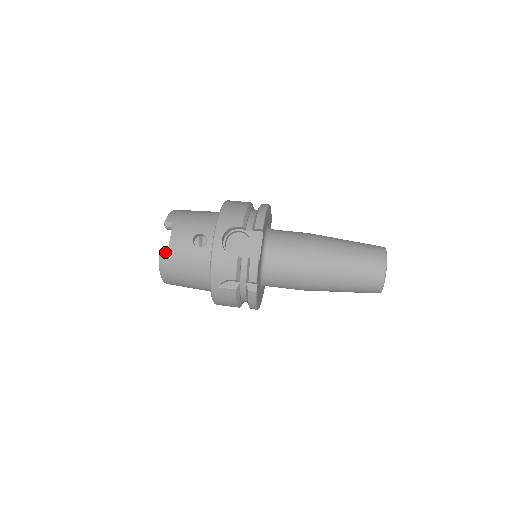
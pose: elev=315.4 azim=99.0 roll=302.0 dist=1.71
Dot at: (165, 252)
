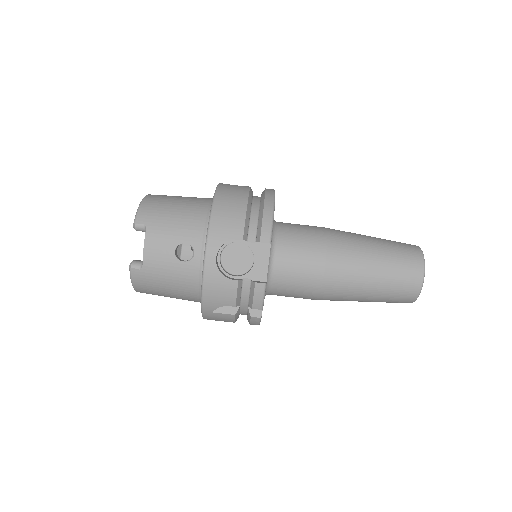
Dot at: (138, 266)
